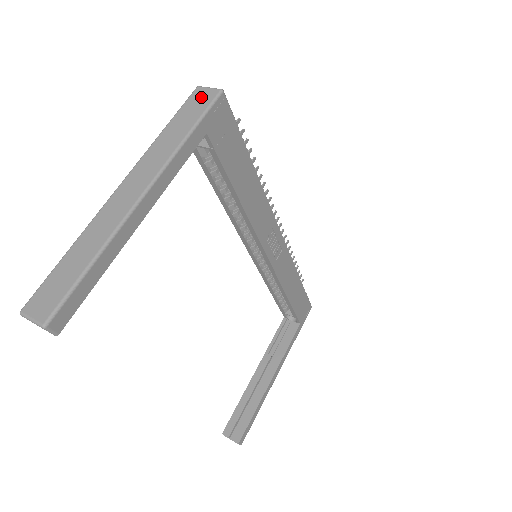
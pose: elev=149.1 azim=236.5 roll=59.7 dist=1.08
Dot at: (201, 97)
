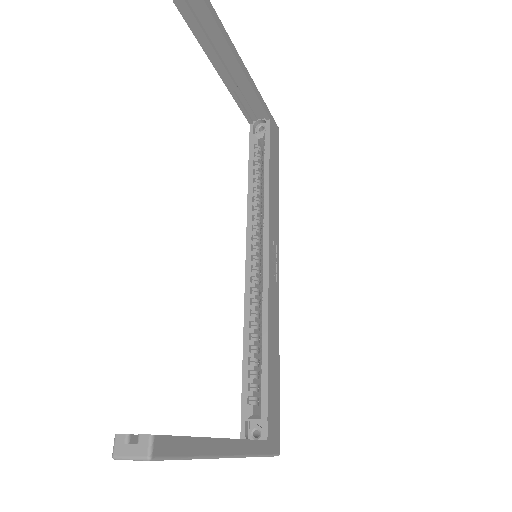
Dot at: occluded
